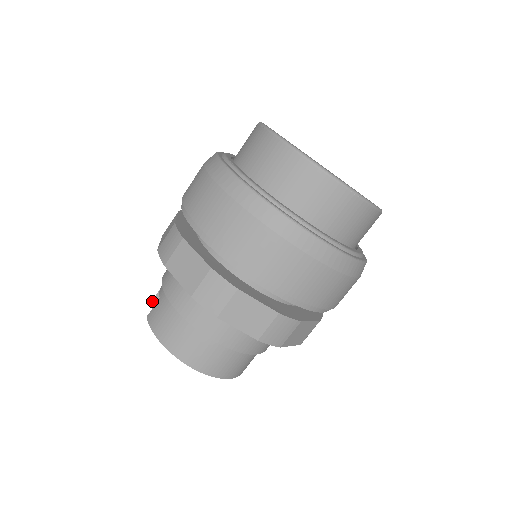
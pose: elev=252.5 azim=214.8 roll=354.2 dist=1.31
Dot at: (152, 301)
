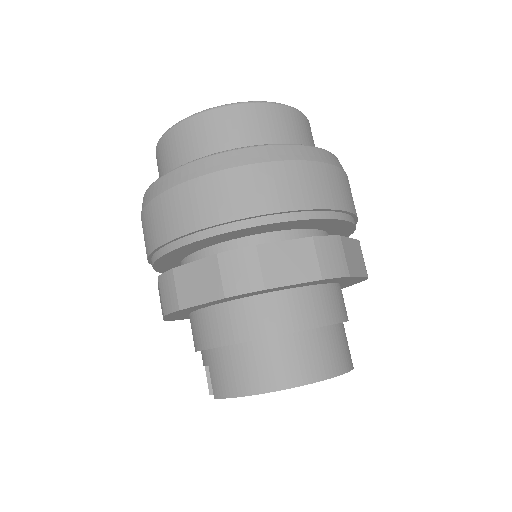
Dot at: (209, 393)
